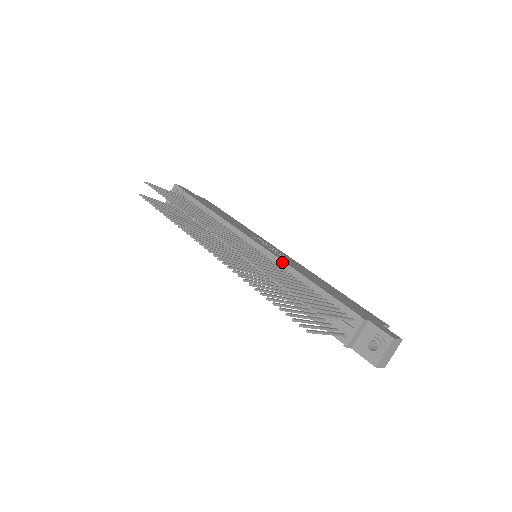
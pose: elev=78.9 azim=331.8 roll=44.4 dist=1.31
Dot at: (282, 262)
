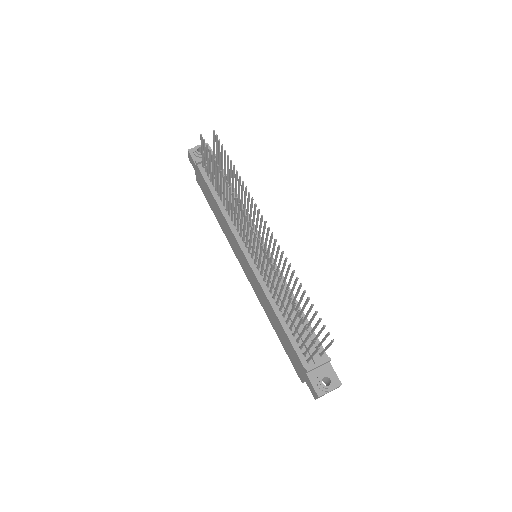
Dot at: (283, 278)
